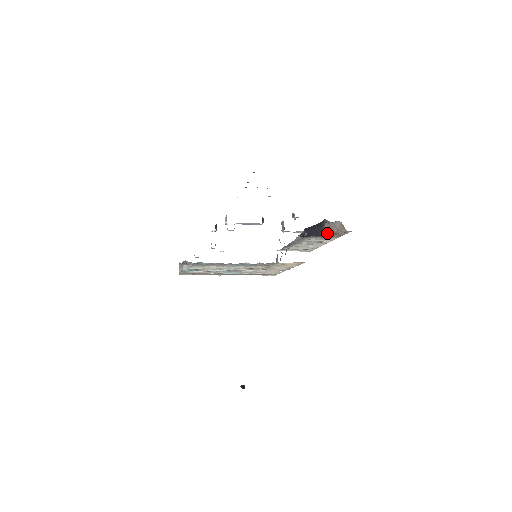
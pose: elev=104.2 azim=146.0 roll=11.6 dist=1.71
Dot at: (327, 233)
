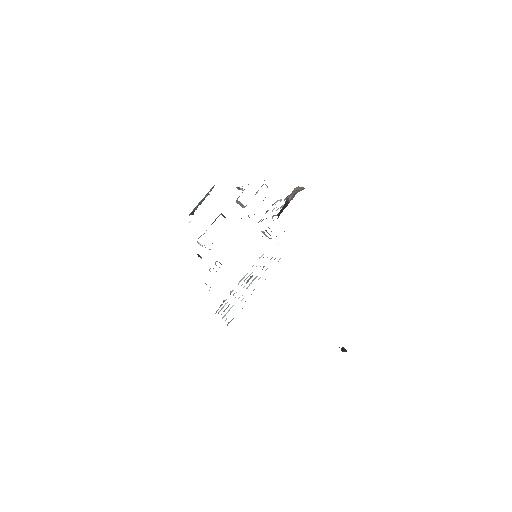
Dot at: (291, 198)
